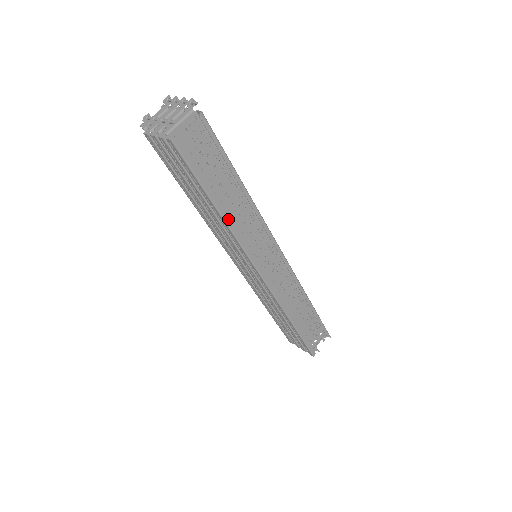
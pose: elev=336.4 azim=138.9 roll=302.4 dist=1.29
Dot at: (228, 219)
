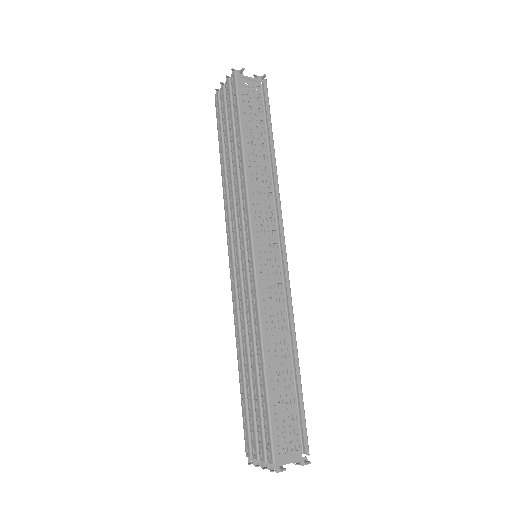
Dot at: (248, 163)
